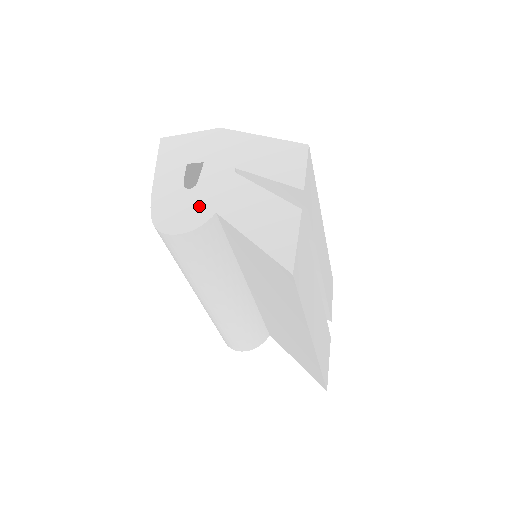
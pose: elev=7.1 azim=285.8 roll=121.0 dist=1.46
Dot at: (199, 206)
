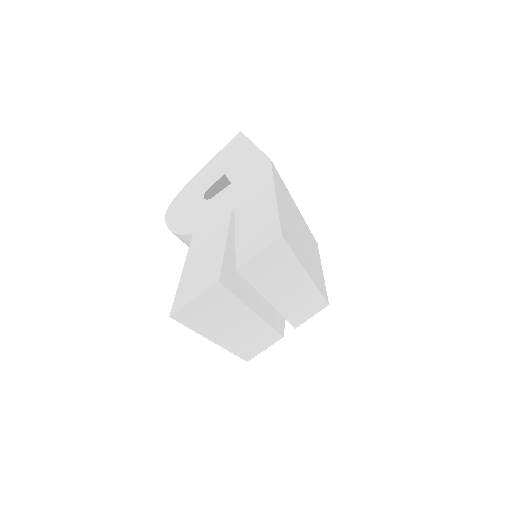
Dot at: (193, 218)
